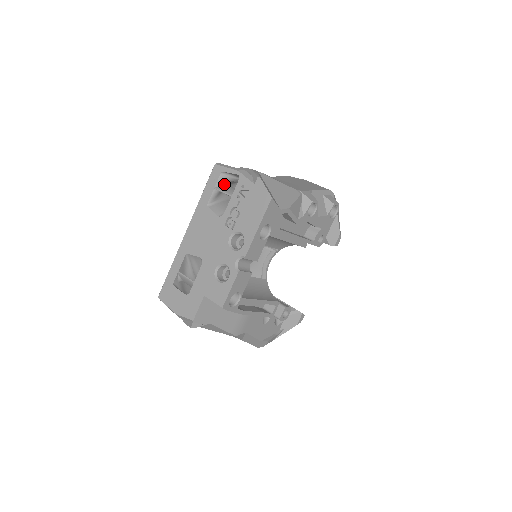
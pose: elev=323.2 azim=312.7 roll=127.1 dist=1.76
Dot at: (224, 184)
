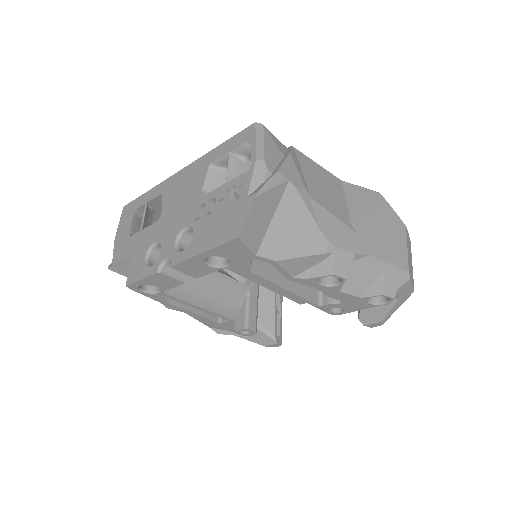
Dot at: (246, 157)
